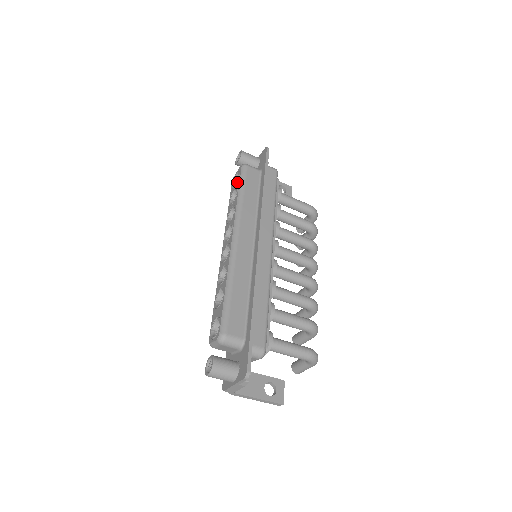
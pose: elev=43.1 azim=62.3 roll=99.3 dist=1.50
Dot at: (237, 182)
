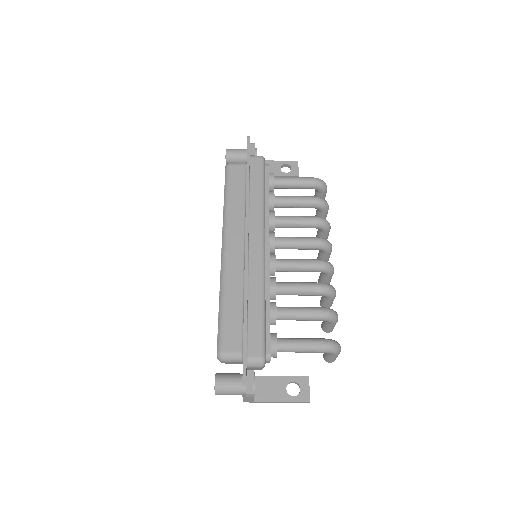
Dot at: occluded
